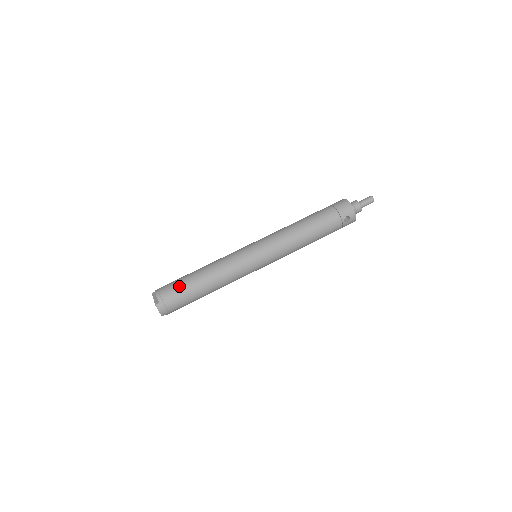
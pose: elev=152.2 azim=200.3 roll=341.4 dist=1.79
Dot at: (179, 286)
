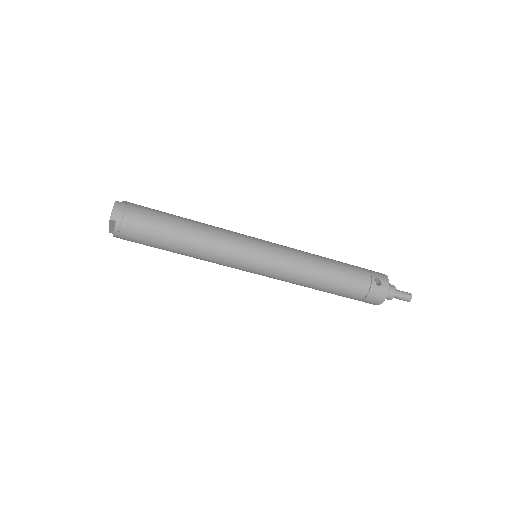
Dot at: occluded
